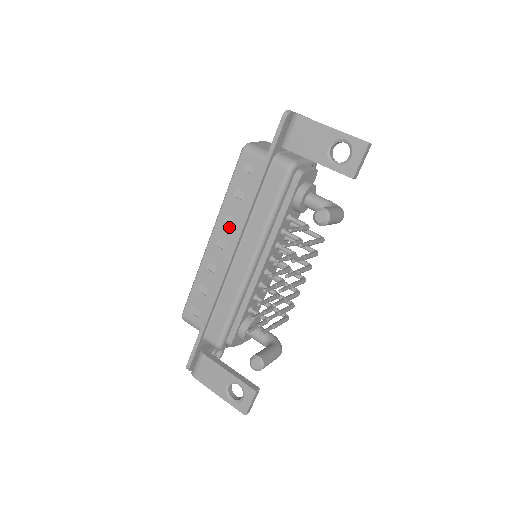
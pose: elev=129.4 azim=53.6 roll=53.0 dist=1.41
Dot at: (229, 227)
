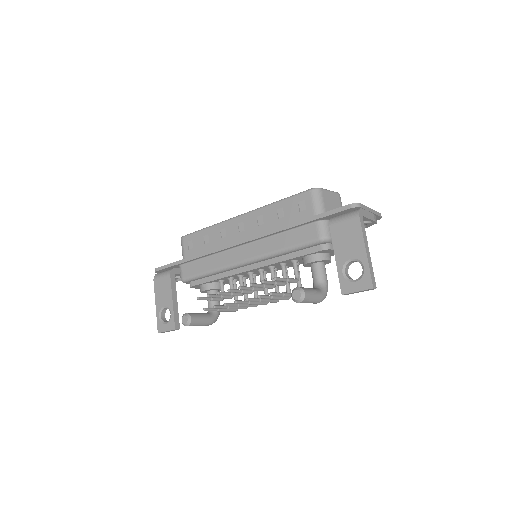
Dot at: (255, 224)
